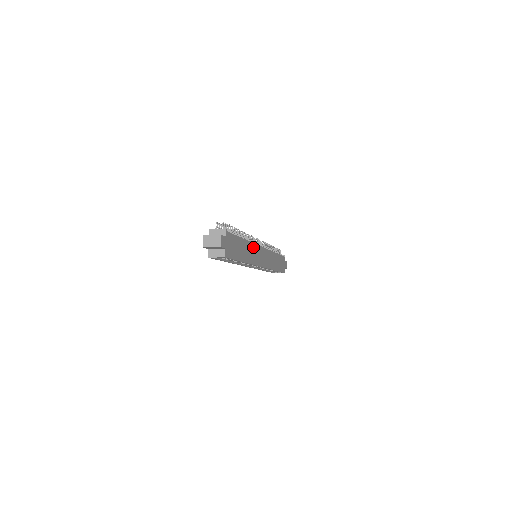
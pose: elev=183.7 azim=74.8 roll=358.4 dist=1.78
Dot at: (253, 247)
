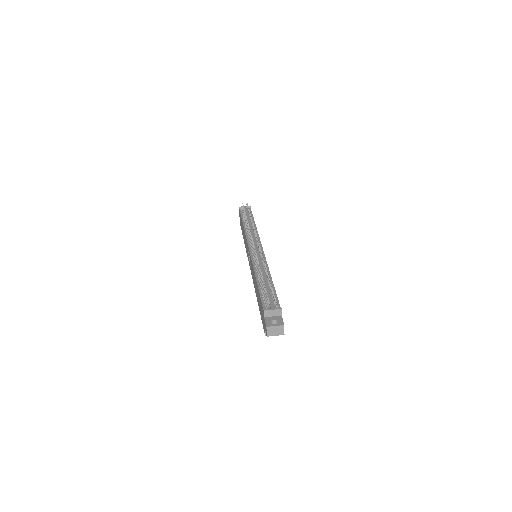
Dot at: occluded
